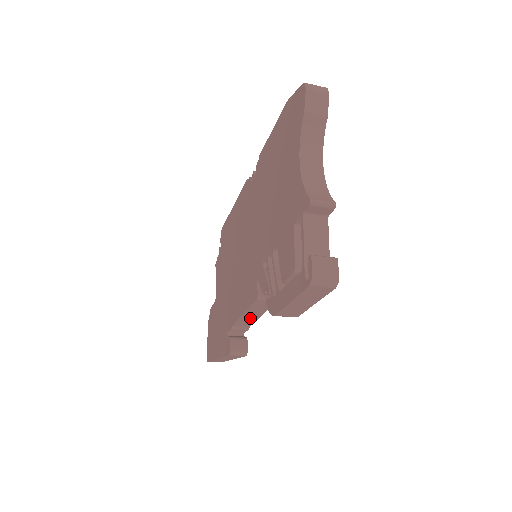
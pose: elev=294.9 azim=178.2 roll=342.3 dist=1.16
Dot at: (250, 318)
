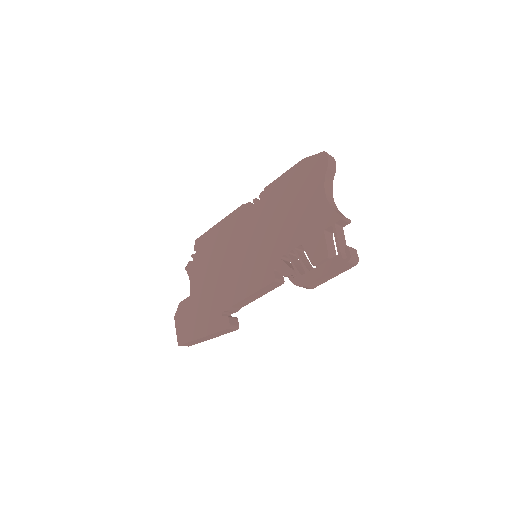
Dot at: (251, 299)
